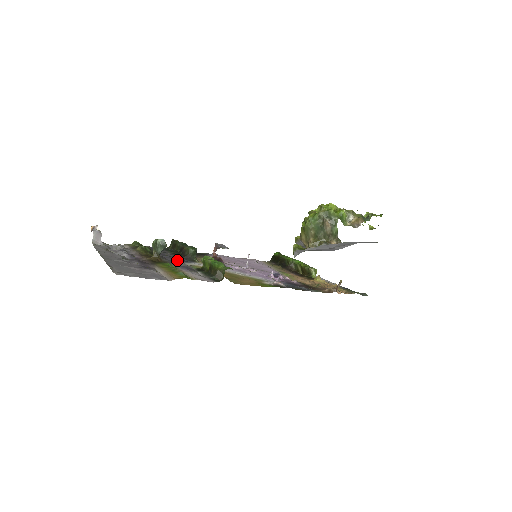
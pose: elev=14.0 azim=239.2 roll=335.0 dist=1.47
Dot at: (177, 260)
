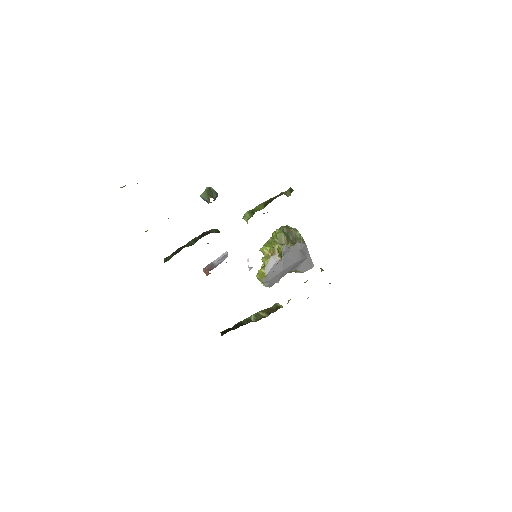
Dot at: occluded
